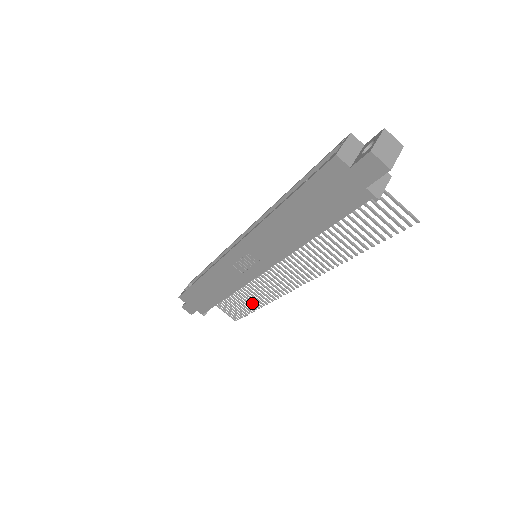
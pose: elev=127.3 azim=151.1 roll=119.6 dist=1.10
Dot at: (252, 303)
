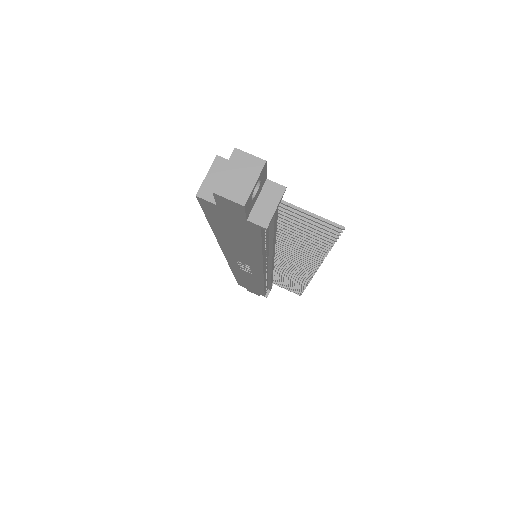
Dot at: (295, 285)
